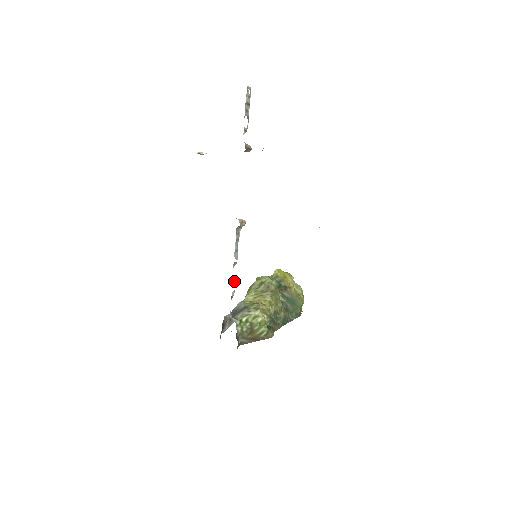
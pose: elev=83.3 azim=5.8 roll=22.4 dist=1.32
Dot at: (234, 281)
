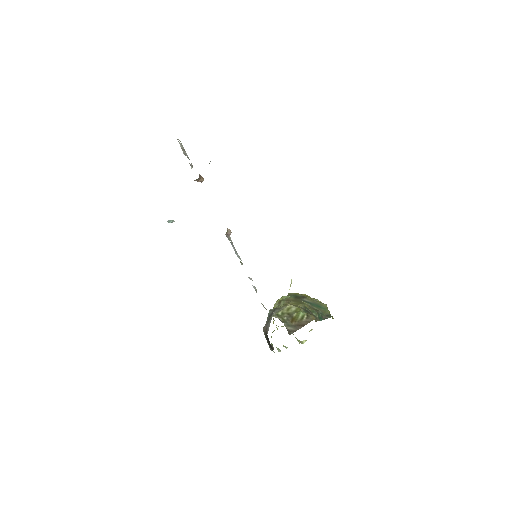
Dot at: (249, 278)
